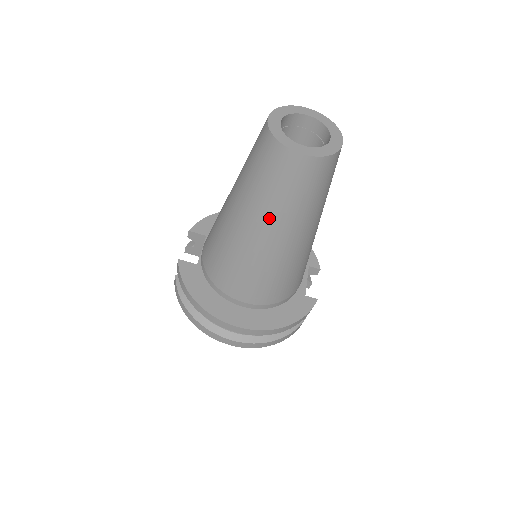
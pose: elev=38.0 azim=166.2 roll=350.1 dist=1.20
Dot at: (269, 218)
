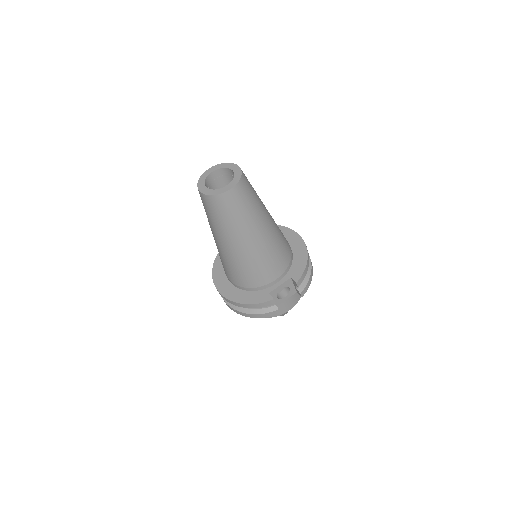
Dot at: (210, 226)
